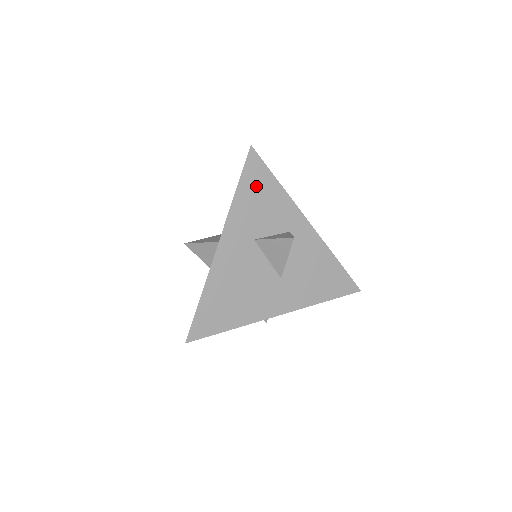
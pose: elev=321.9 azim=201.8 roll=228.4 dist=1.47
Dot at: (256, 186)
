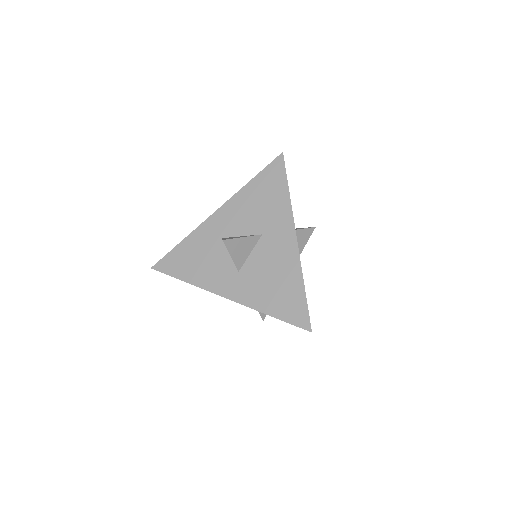
Dot at: occluded
